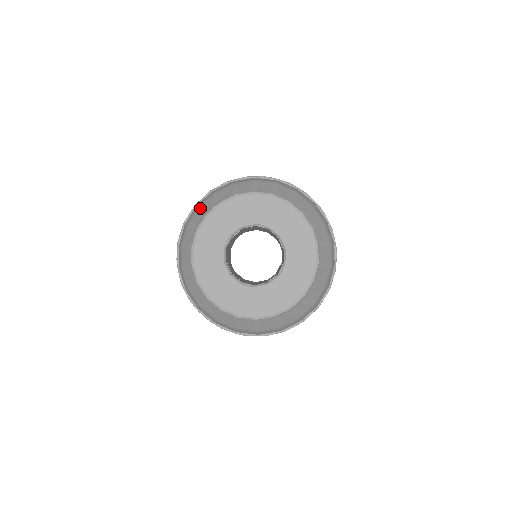
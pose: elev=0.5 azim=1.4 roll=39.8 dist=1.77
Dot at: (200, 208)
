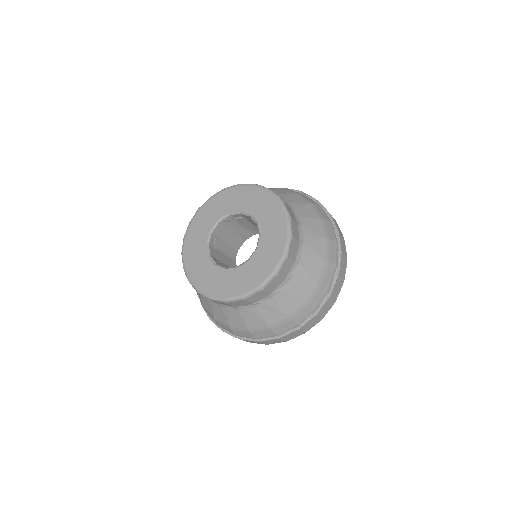
Dot at: occluded
